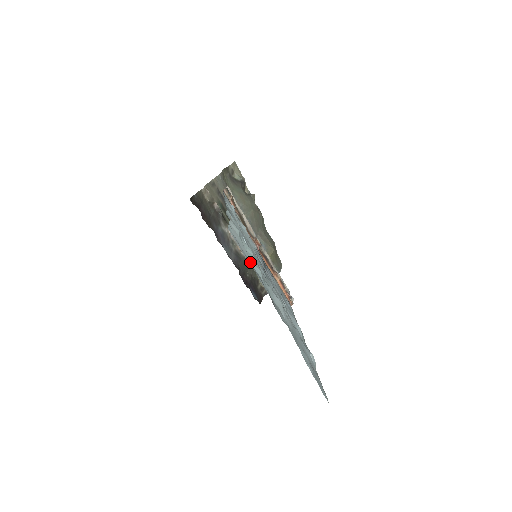
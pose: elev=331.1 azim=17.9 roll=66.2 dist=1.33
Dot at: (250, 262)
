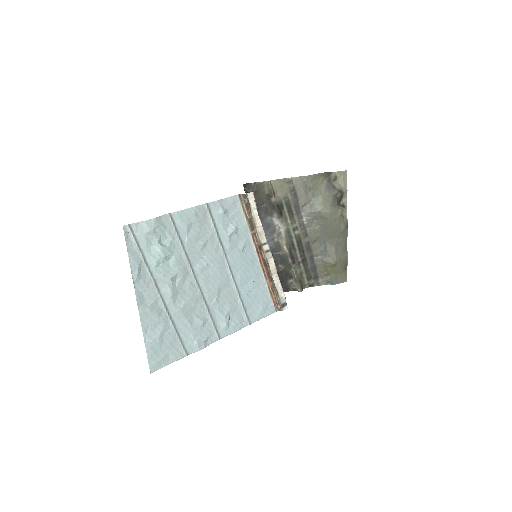
Dot at: (144, 254)
